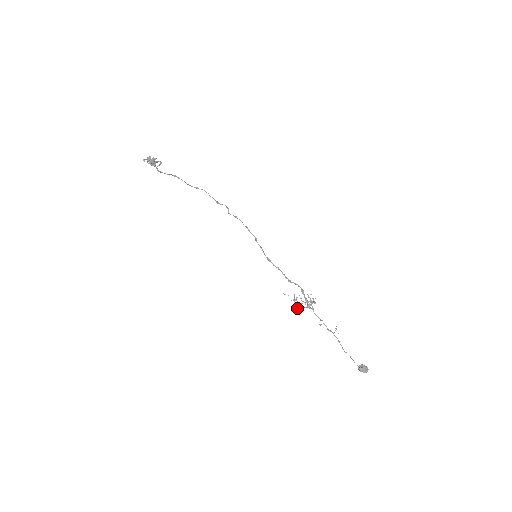
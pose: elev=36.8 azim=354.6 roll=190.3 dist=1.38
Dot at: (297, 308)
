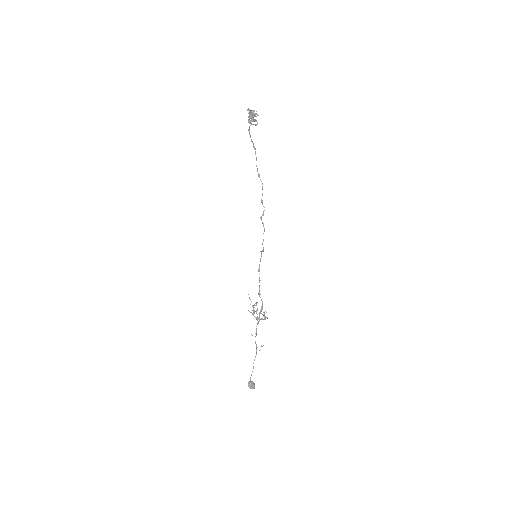
Dot at: occluded
